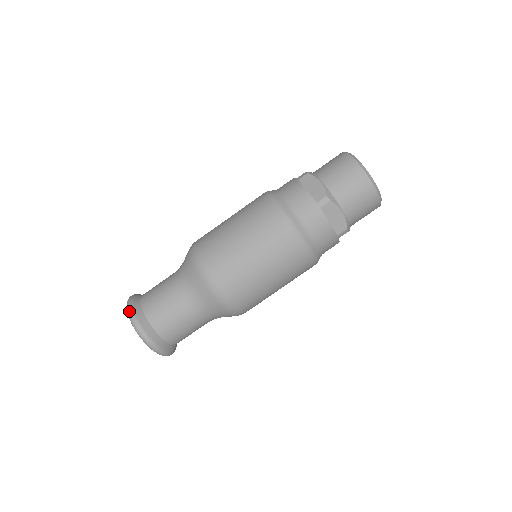
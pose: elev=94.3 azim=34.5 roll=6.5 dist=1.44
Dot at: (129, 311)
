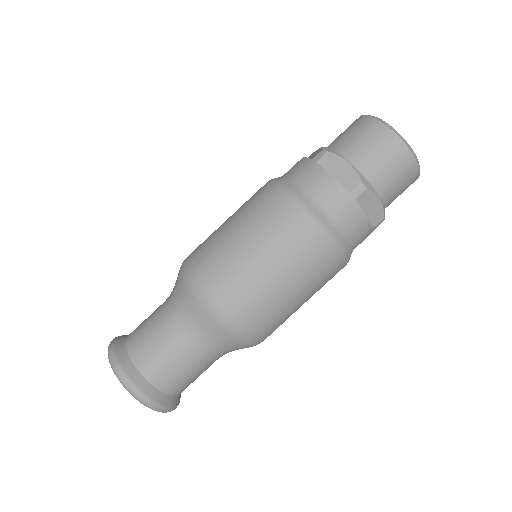
Dot at: (116, 370)
